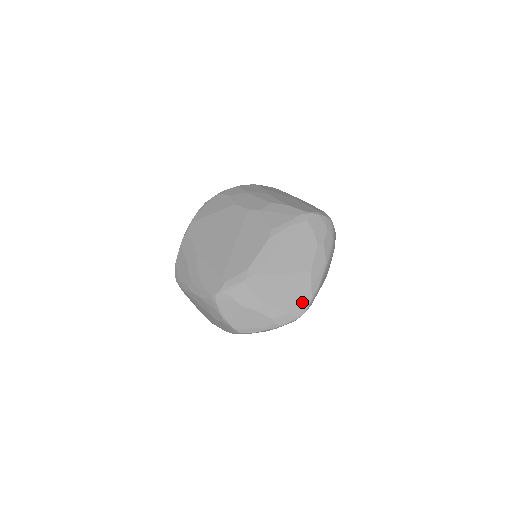
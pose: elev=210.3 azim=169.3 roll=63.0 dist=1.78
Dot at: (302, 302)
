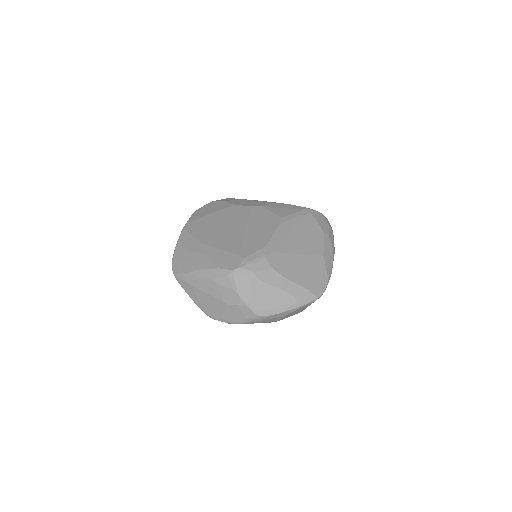
Dot at: (320, 282)
